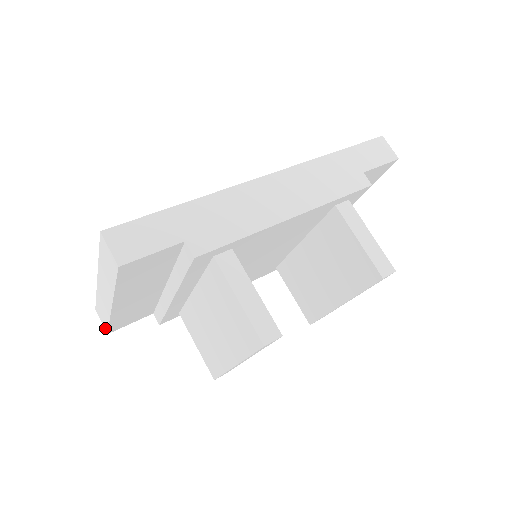
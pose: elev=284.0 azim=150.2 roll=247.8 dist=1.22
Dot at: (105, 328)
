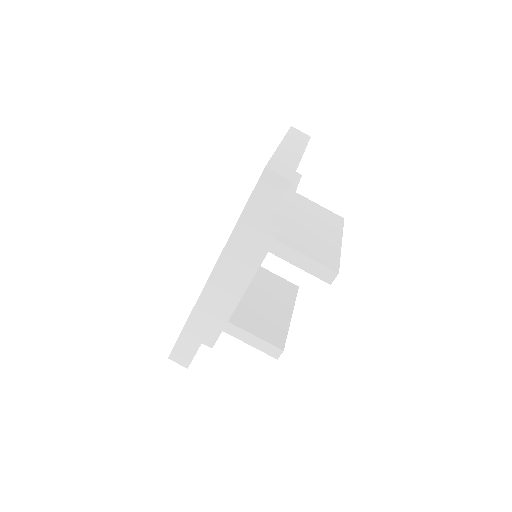
Dot at: occluded
